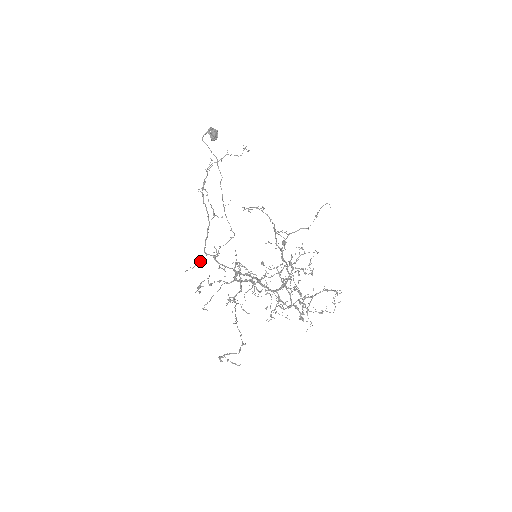
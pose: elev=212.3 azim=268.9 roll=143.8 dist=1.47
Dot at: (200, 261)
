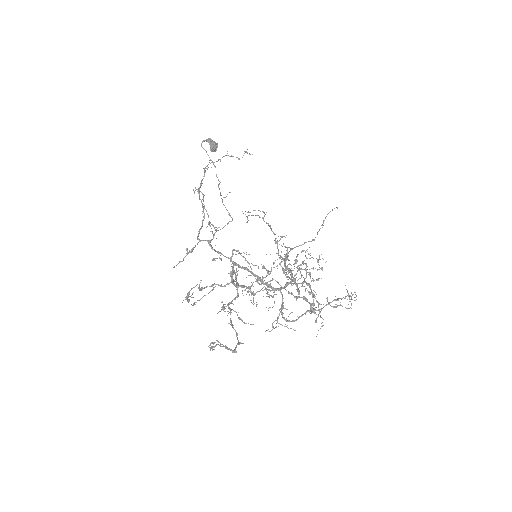
Dot at: (192, 249)
